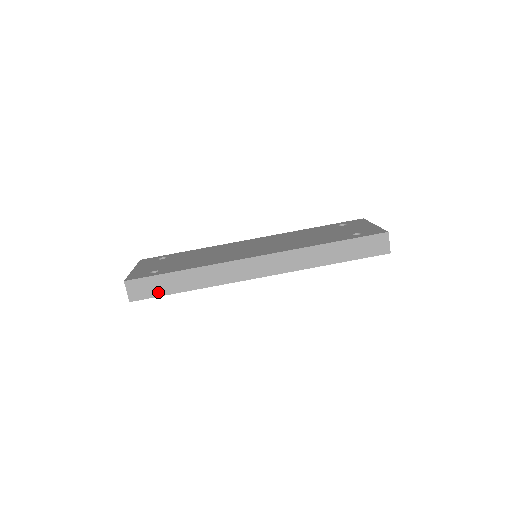
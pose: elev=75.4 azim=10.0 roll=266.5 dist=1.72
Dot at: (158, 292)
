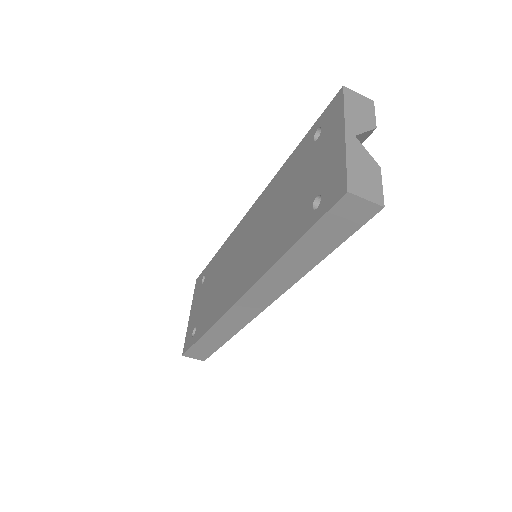
Dot at: (210, 350)
